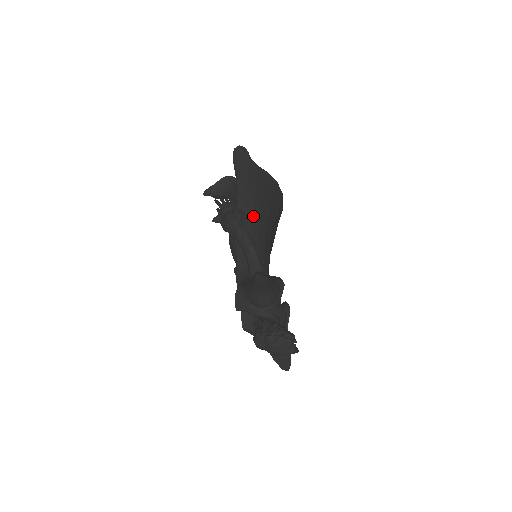
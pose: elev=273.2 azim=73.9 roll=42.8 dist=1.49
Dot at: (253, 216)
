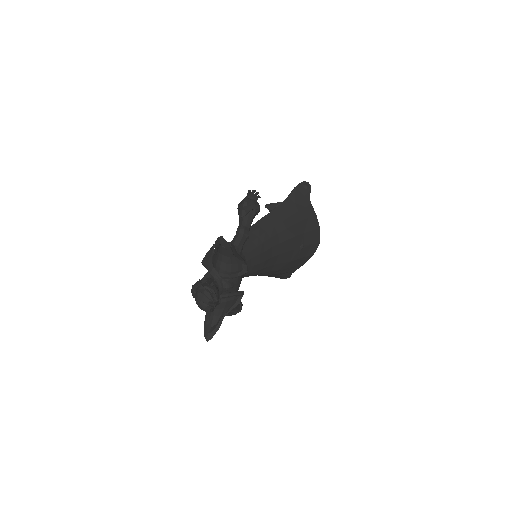
Dot at: (274, 227)
